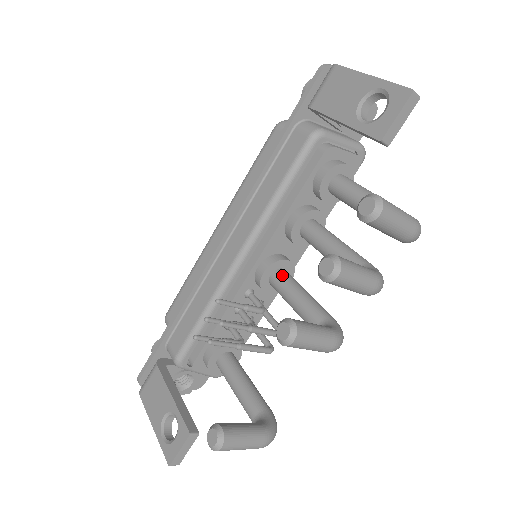
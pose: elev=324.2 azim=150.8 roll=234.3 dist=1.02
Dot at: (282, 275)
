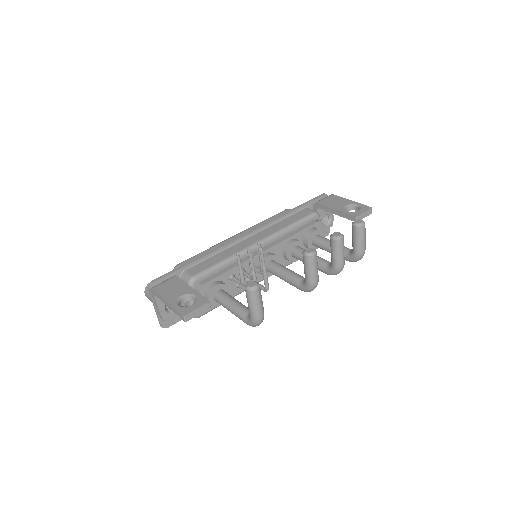
Dot at: occluded
